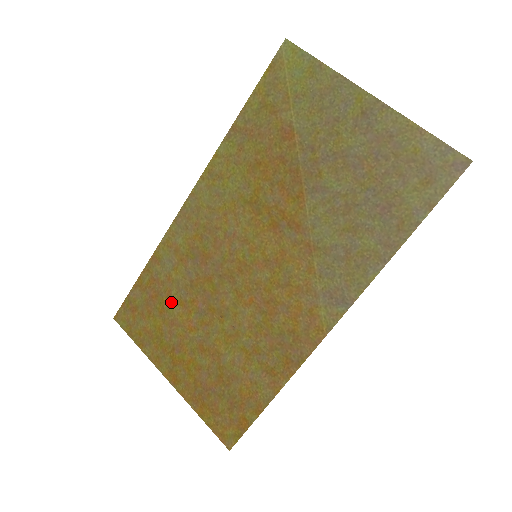
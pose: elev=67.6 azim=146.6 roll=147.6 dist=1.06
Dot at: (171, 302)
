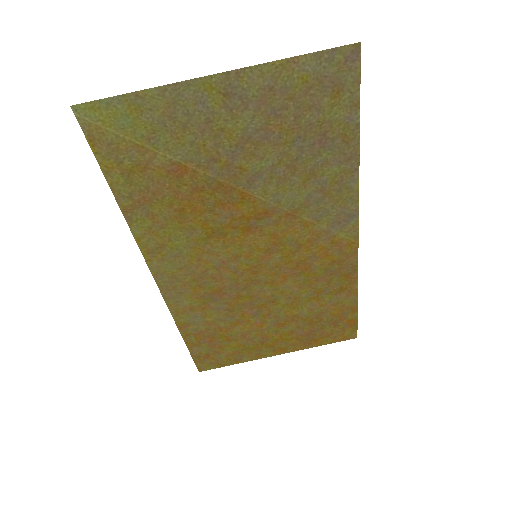
Dot at: (228, 330)
